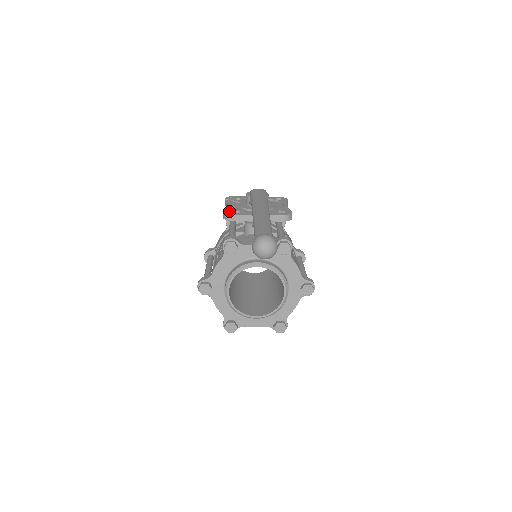
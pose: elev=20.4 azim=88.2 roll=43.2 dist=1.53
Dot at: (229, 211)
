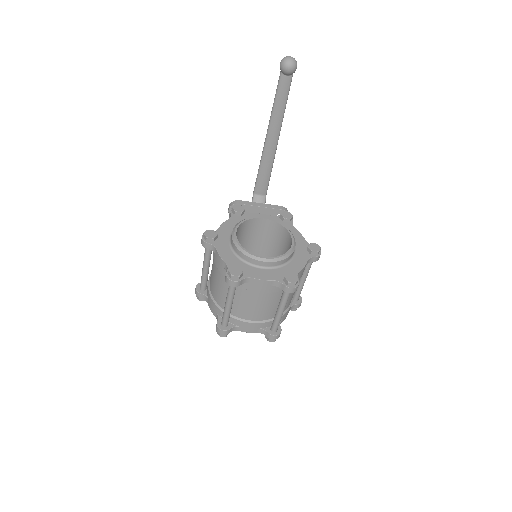
Dot at: occluded
